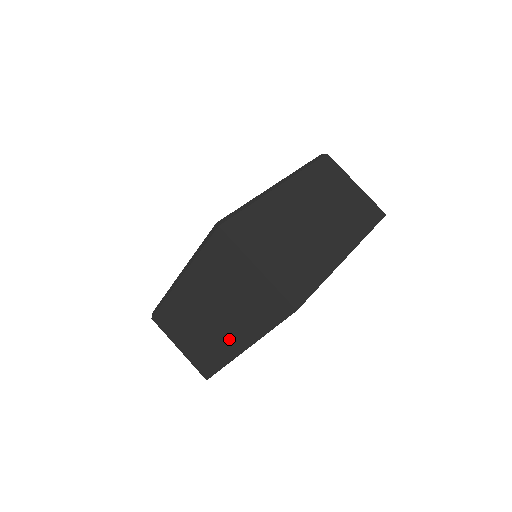
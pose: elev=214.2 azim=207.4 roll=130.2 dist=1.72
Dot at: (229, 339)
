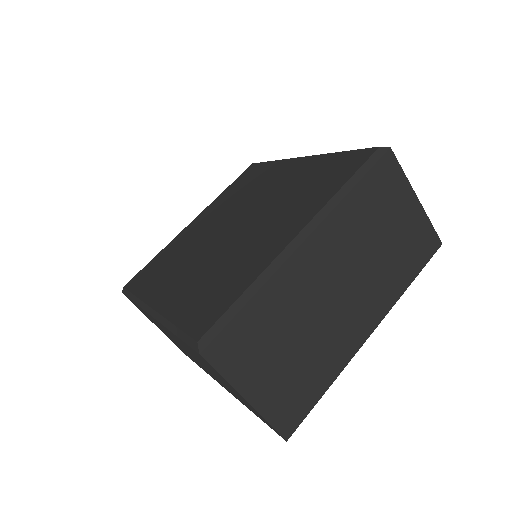
Dot at: occluded
